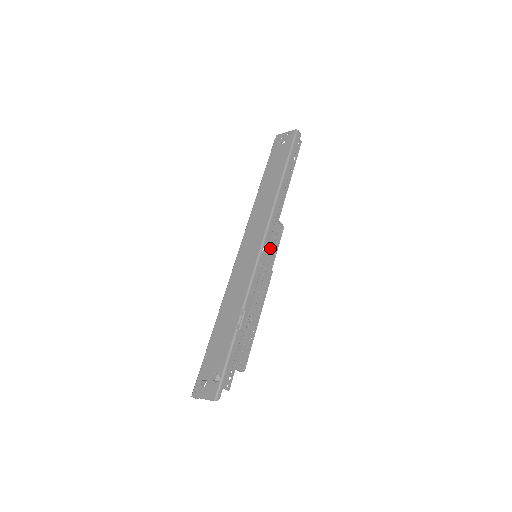
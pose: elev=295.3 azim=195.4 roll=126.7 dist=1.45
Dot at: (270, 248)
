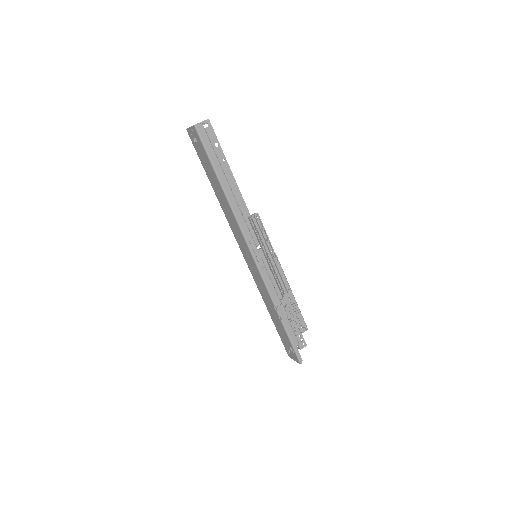
Dot at: (260, 245)
